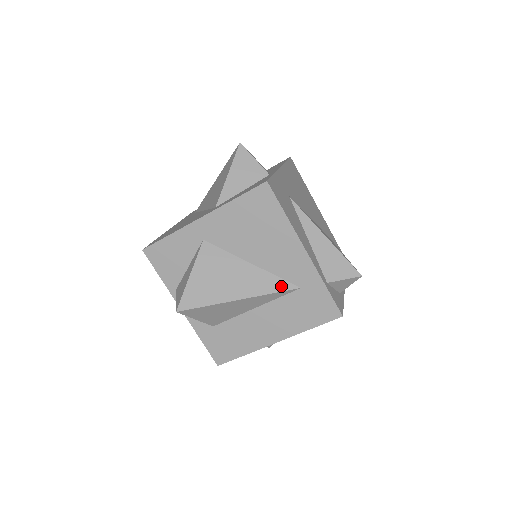
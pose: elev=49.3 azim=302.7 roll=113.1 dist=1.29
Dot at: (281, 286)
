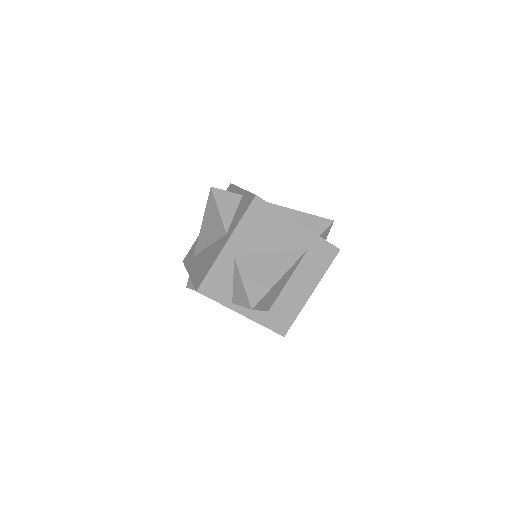
Dot at: (297, 255)
